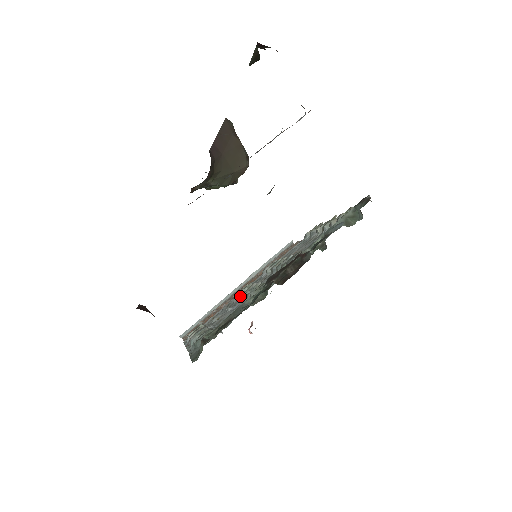
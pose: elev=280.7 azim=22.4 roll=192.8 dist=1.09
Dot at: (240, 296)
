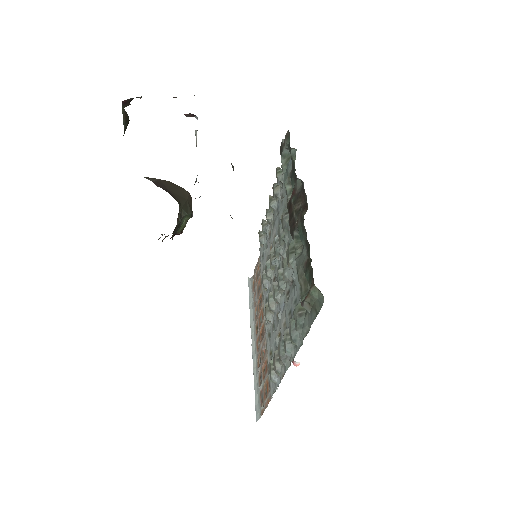
Dot at: (273, 306)
